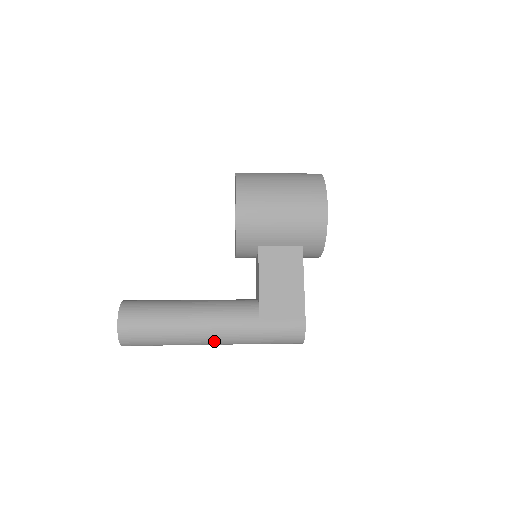
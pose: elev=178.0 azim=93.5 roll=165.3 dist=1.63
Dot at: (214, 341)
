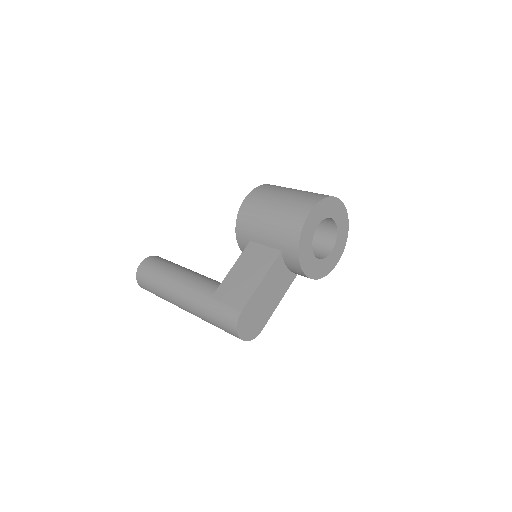
Dot at: (182, 303)
